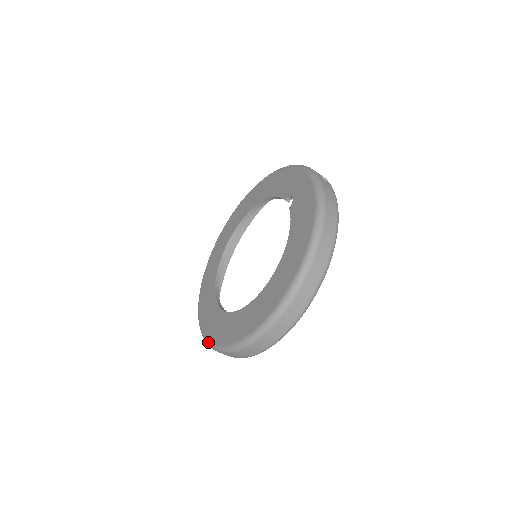
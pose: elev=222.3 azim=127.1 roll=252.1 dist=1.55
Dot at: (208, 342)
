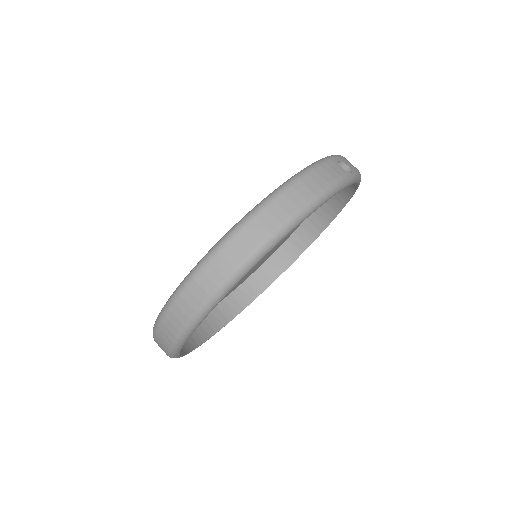
Dot at: occluded
